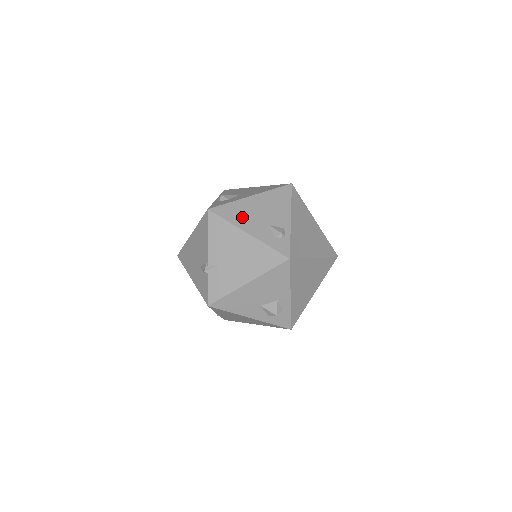
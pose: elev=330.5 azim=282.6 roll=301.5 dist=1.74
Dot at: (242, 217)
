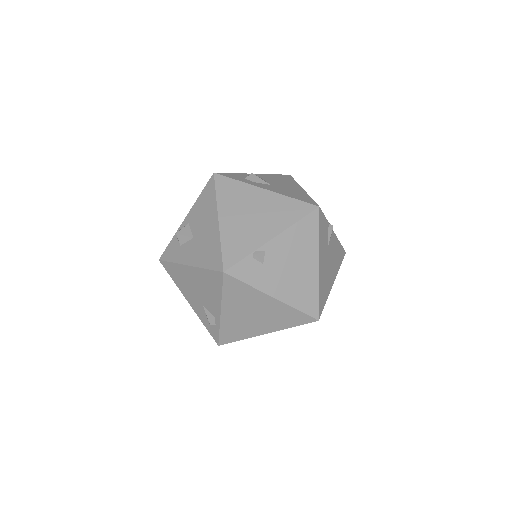
Dot at: (183, 284)
